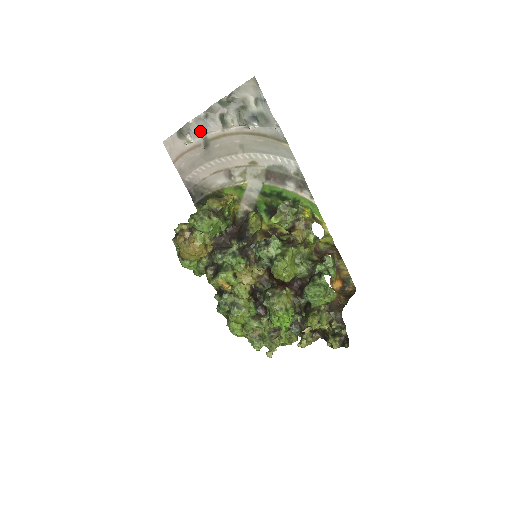
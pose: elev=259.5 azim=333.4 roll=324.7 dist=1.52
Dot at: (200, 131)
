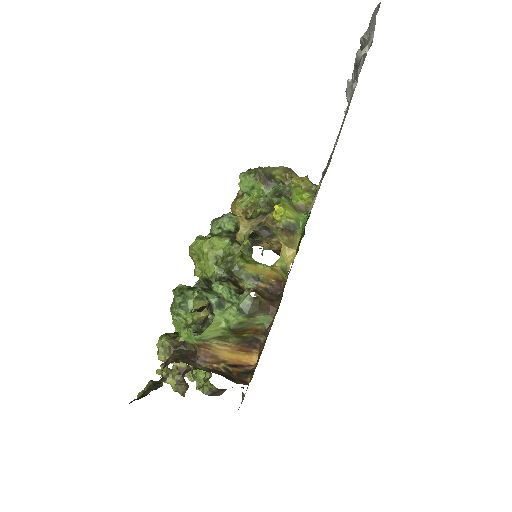
Dot at: occluded
